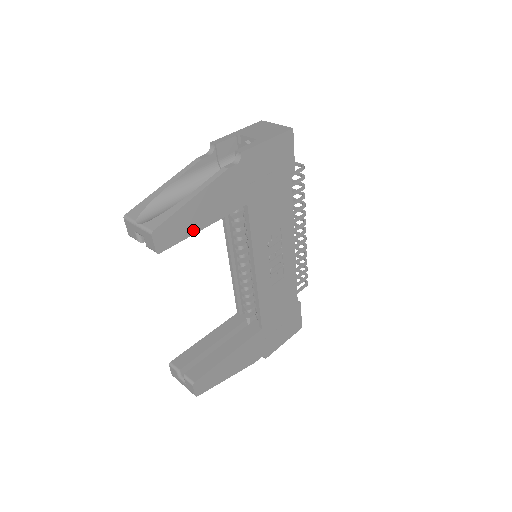
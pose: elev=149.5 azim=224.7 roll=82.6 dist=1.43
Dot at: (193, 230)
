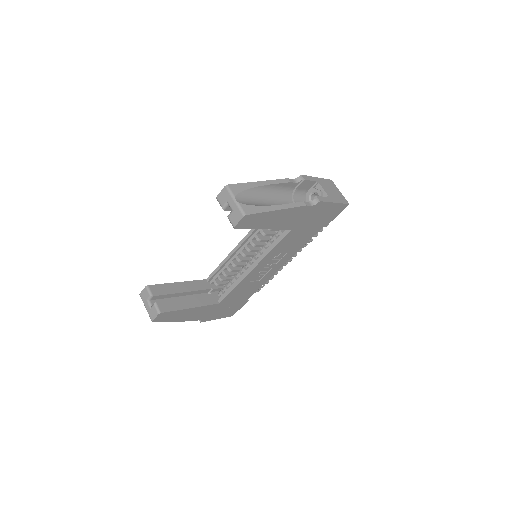
Dot at: (259, 227)
